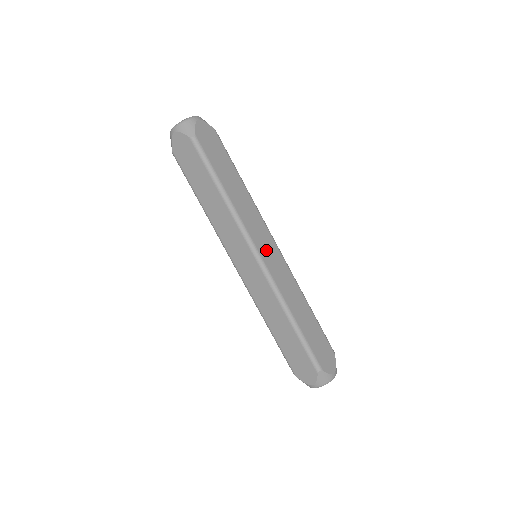
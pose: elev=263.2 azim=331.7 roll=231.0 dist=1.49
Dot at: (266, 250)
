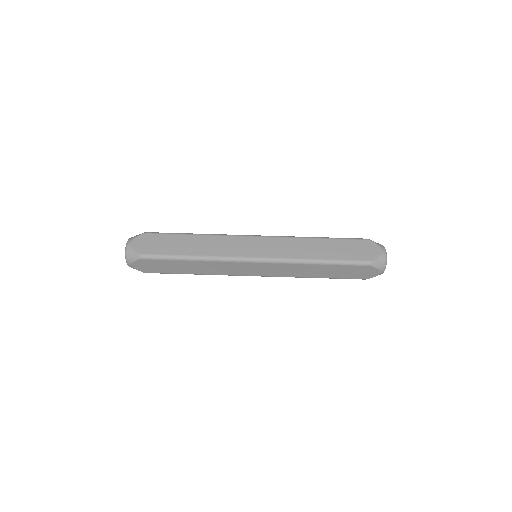
Dot at: (254, 249)
